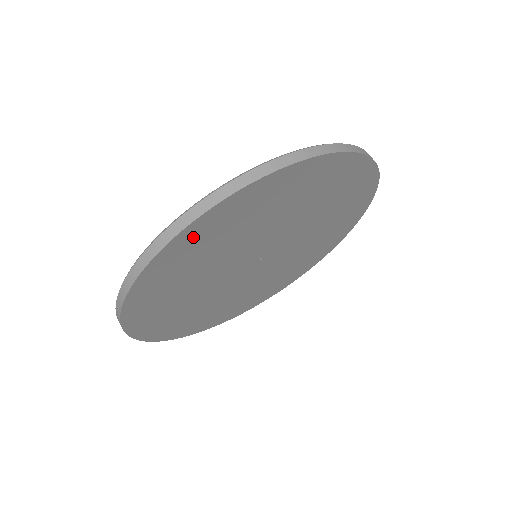
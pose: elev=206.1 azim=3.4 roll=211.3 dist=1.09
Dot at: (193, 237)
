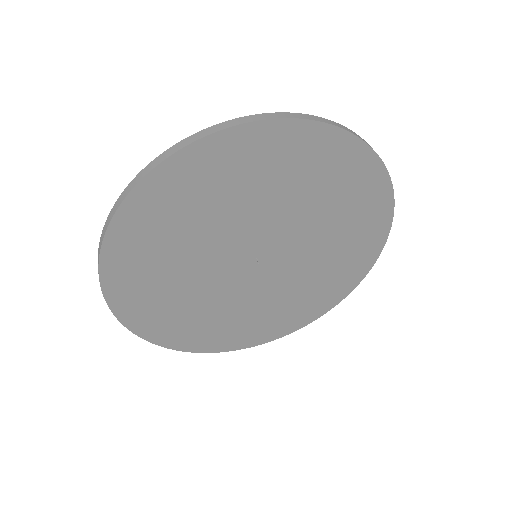
Dot at: (341, 153)
